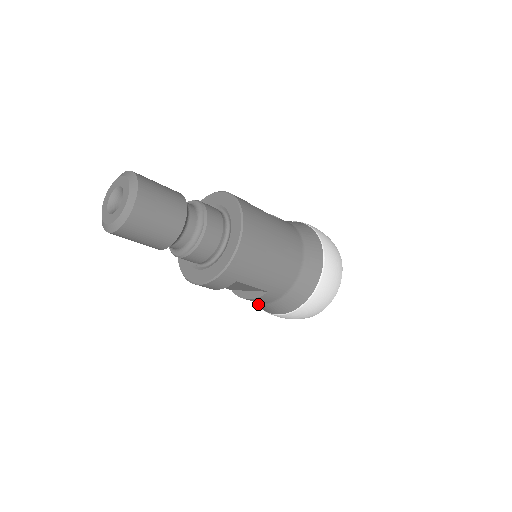
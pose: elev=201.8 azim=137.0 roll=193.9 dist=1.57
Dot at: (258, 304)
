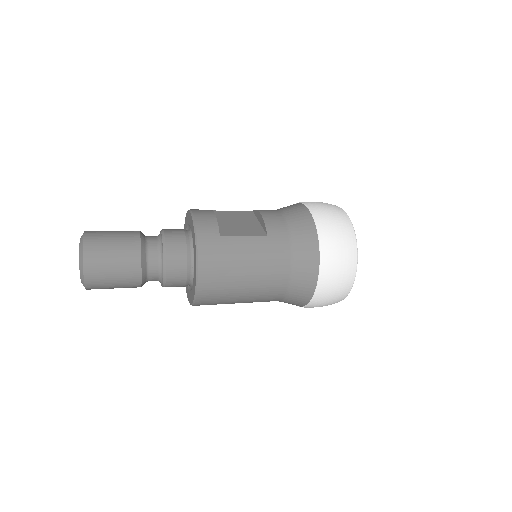
Dot at: occluded
